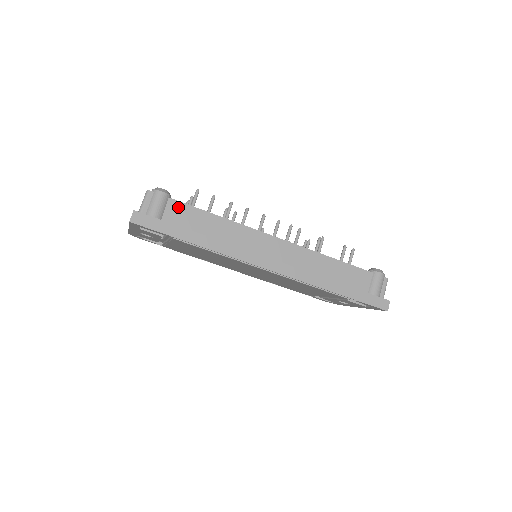
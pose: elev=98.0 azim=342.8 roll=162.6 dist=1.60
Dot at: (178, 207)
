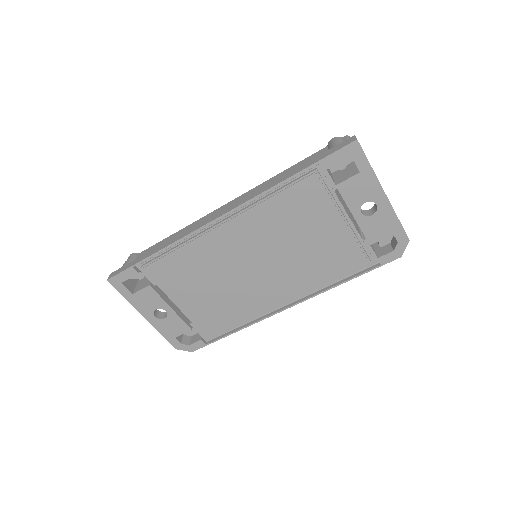
Dot at: (144, 252)
